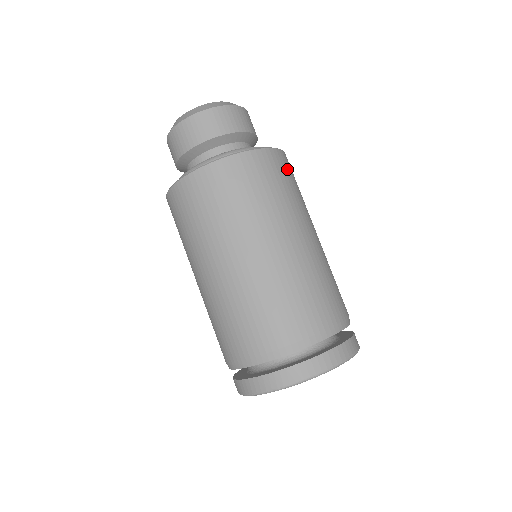
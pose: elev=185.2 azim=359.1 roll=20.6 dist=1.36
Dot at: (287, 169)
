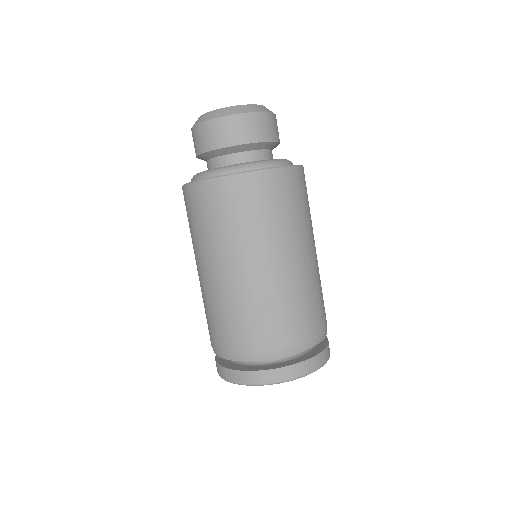
Dot at: (265, 192)
